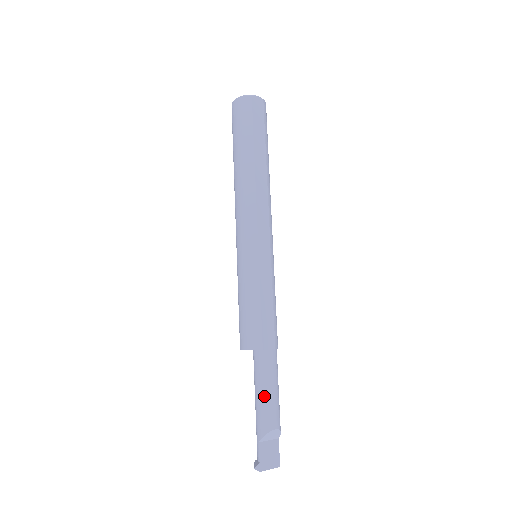
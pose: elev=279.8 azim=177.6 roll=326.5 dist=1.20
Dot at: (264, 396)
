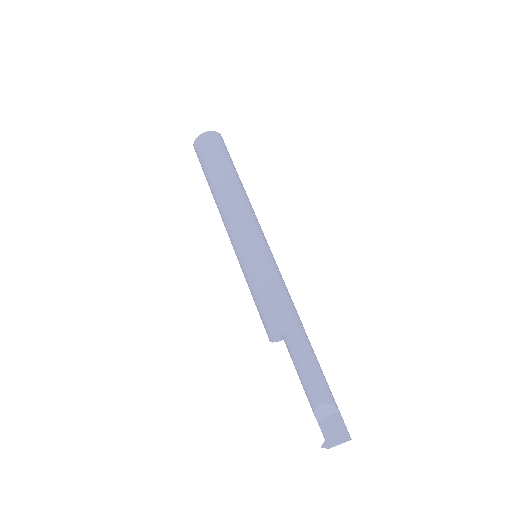
Dot at: (300, 376)
